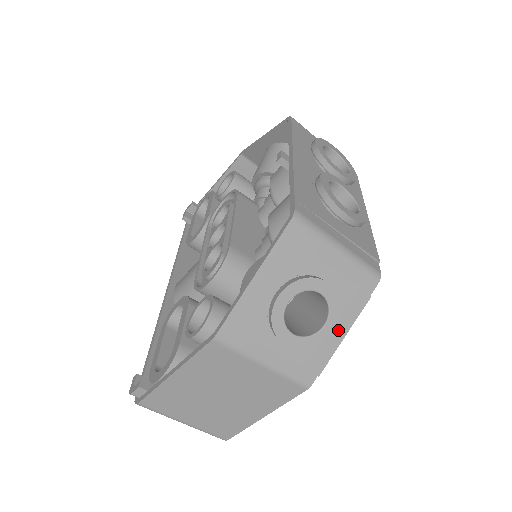
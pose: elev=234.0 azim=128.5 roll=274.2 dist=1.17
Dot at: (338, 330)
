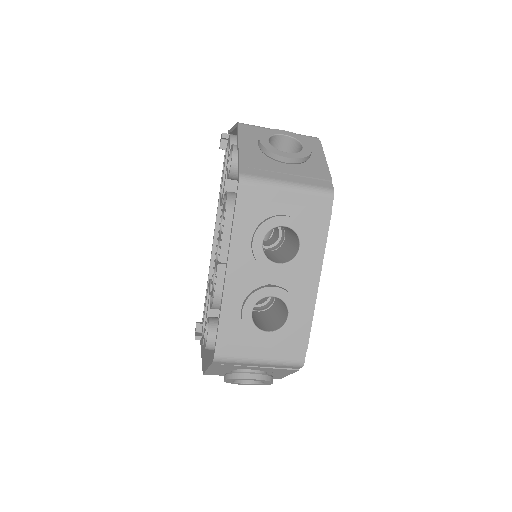
Dot at: (282, 374)
